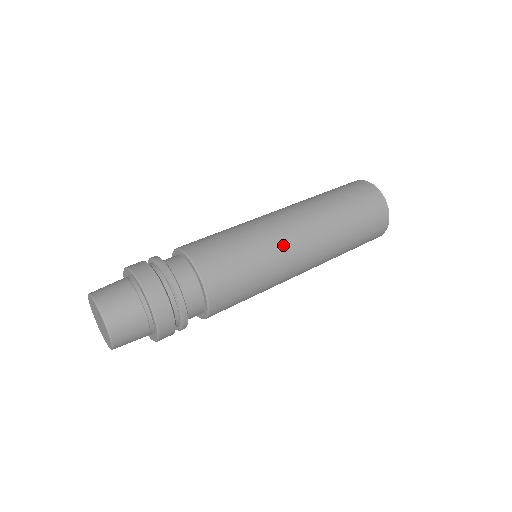
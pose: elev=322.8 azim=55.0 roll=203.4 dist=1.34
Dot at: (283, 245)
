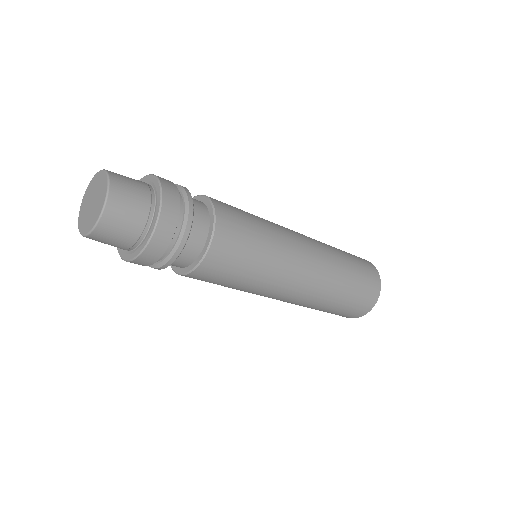
Dot at: (286, 230)
